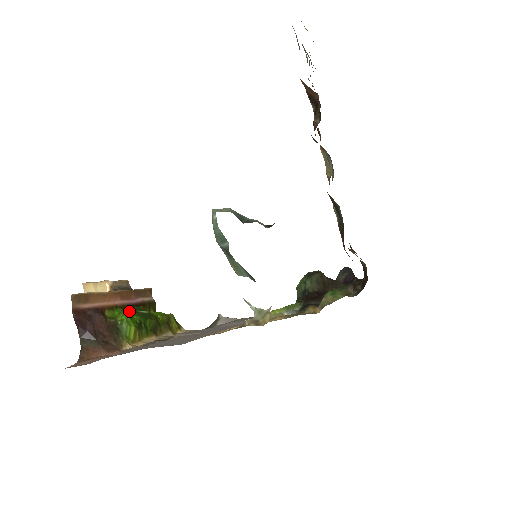
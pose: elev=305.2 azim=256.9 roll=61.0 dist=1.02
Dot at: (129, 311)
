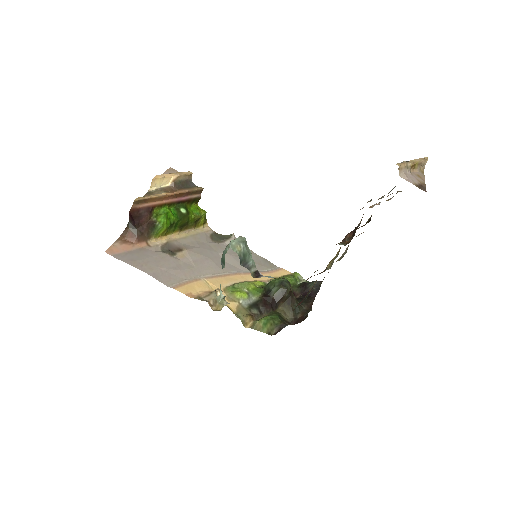
Dot at: (174, 206)
